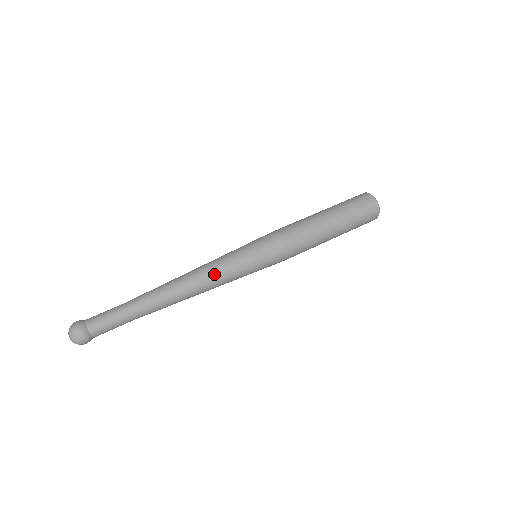
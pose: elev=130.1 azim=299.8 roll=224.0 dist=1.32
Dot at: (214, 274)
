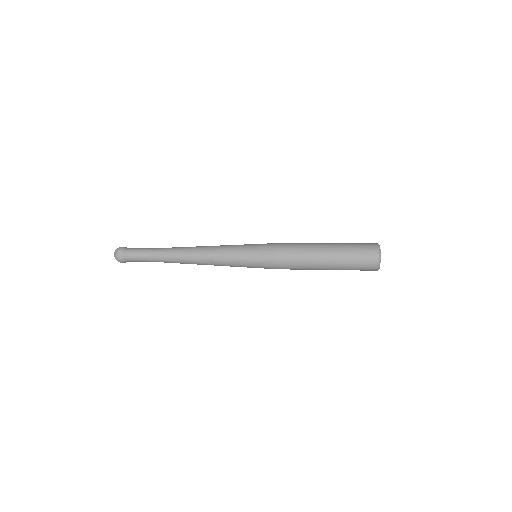
Dot at: (214, 253)
